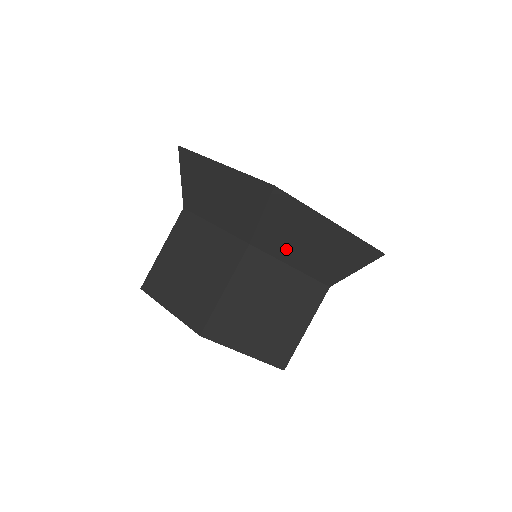
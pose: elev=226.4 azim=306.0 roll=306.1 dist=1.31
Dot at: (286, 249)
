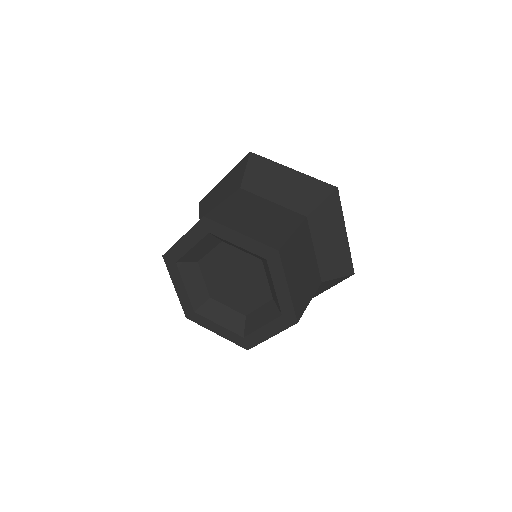
Dot at: (319, 235)
